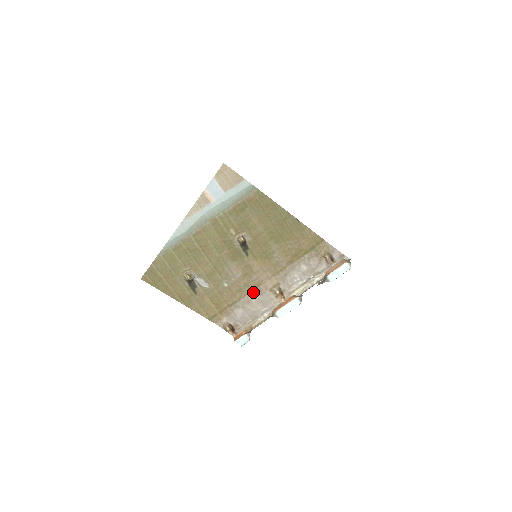
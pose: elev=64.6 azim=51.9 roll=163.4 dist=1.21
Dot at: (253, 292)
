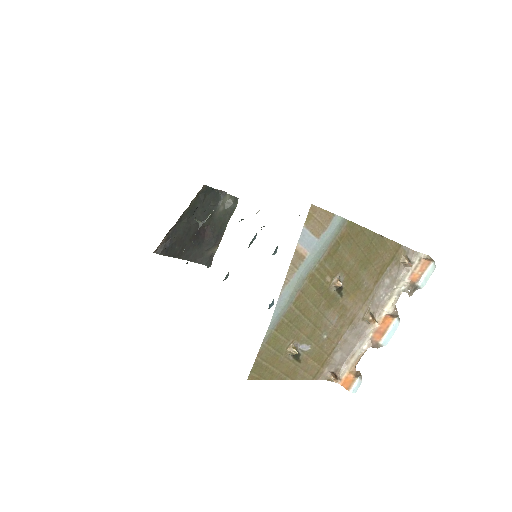
Dot at: (348, 329)
